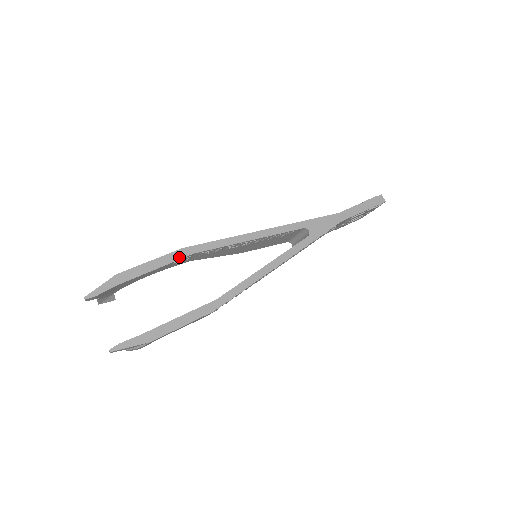
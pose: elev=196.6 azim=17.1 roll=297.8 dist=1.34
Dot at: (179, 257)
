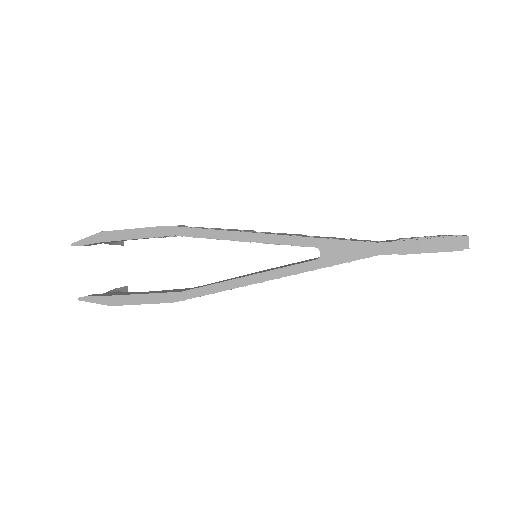
Dot at: (160, 234)
